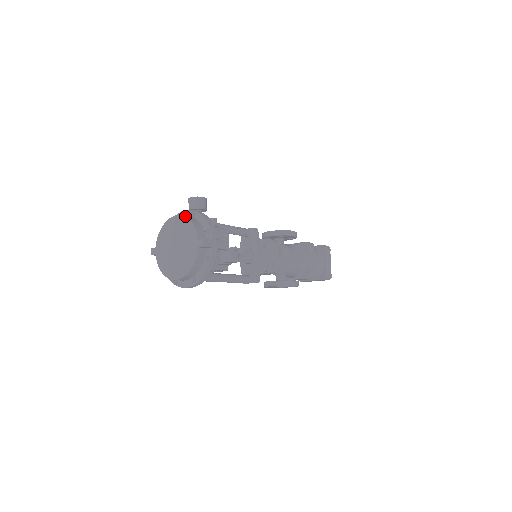
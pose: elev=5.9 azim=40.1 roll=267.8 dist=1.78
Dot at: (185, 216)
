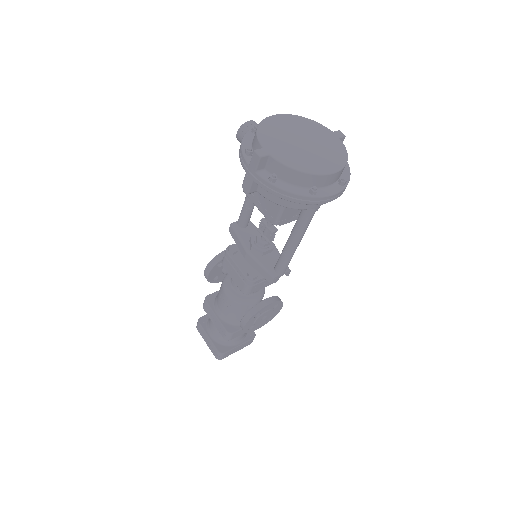
Dot at: occluded
